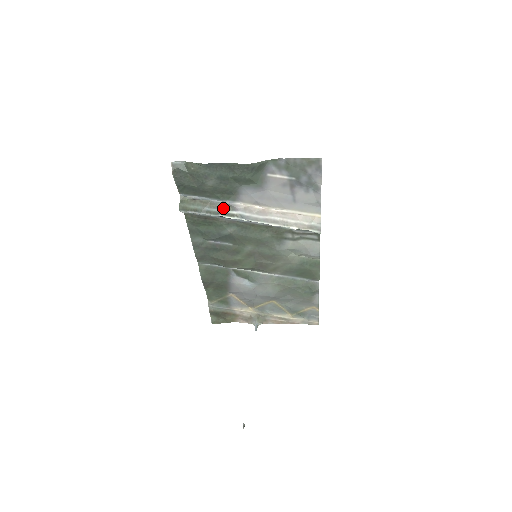
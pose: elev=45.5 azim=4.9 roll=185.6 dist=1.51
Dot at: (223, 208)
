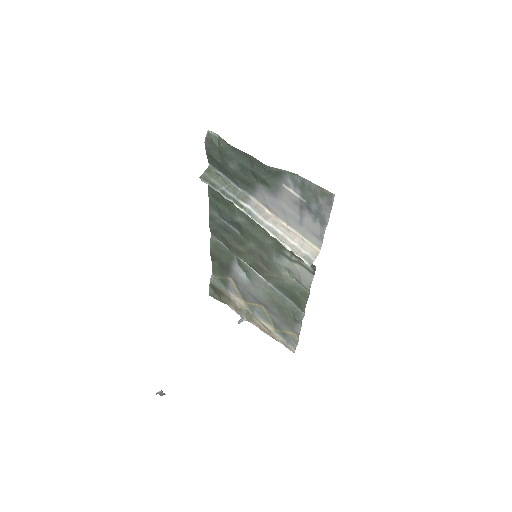
Dot at: (238, 195)
